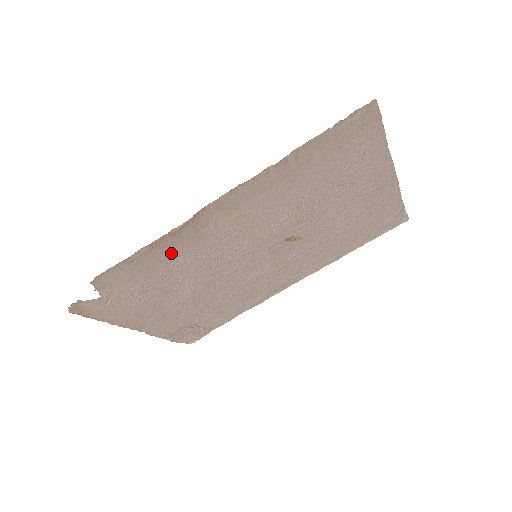
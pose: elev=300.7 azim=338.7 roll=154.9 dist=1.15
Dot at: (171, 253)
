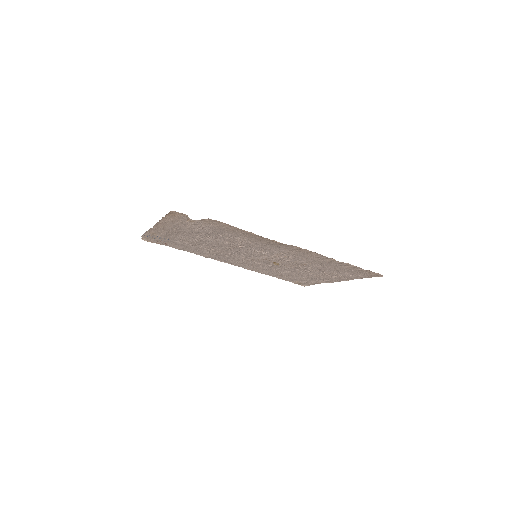
Dot at: (250, 238)
